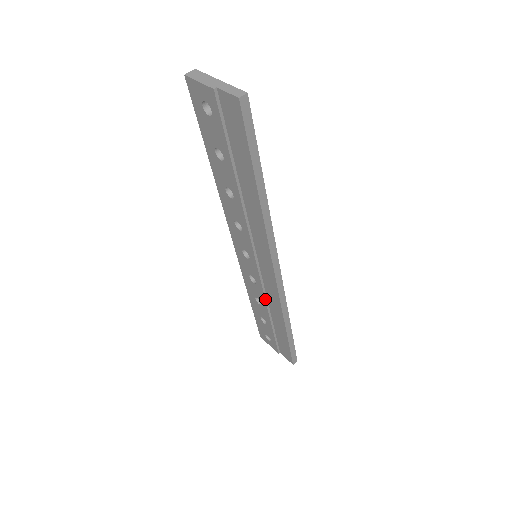
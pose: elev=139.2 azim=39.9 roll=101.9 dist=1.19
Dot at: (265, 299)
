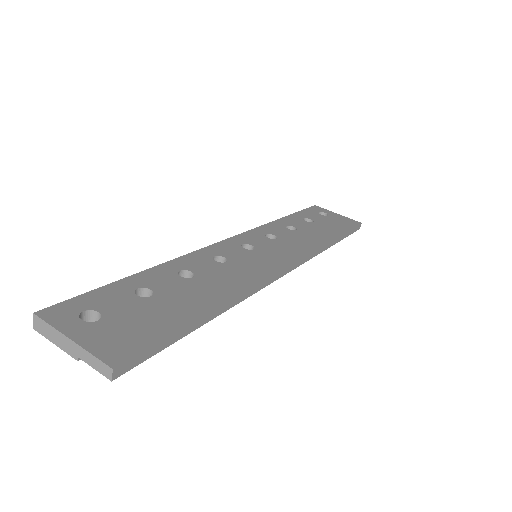
Dot at: occluded
